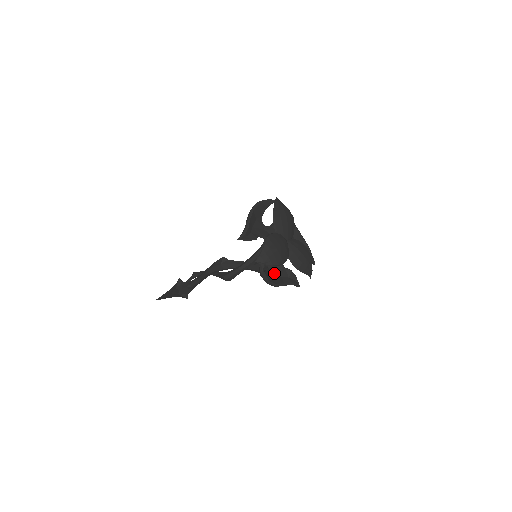
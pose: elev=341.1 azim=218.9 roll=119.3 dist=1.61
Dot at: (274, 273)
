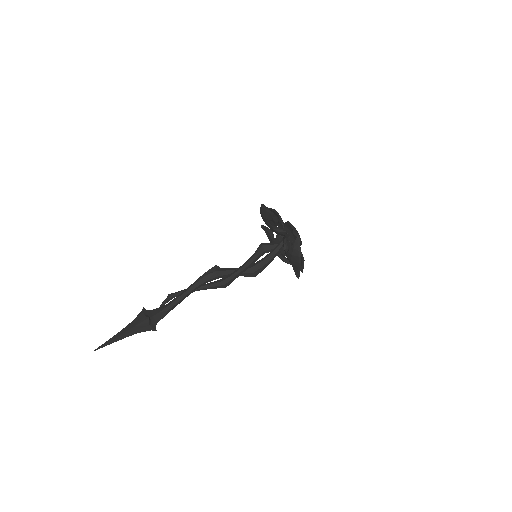
Dot at: occluded
